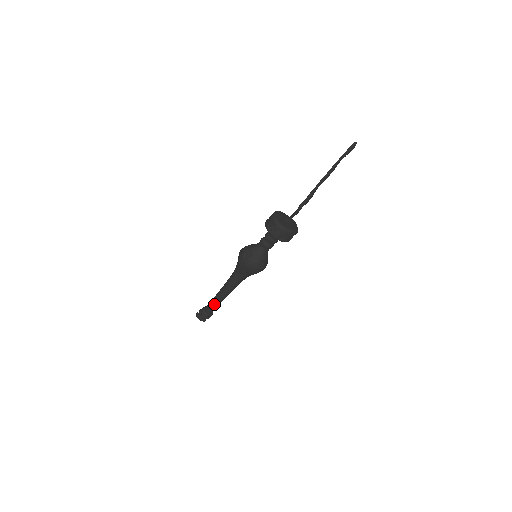
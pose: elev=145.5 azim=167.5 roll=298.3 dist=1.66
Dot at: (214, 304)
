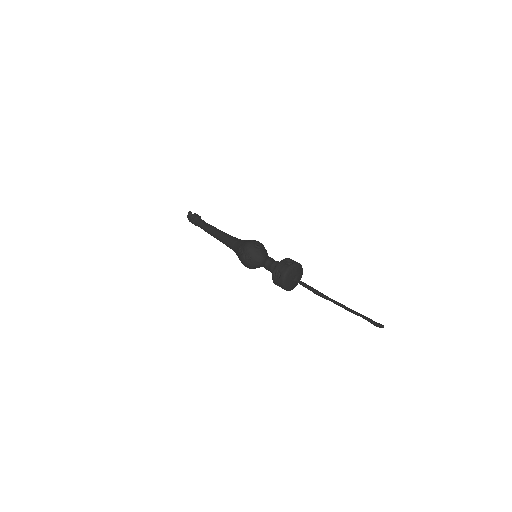
Dot at: (204, 229)
